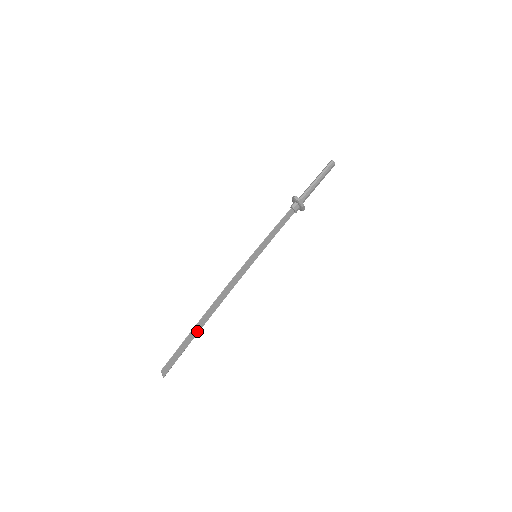
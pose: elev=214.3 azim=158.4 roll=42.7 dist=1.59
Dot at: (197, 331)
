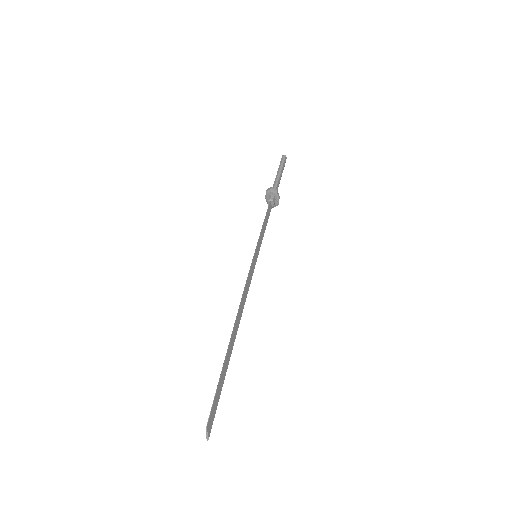
Dot at: (228, 360)
